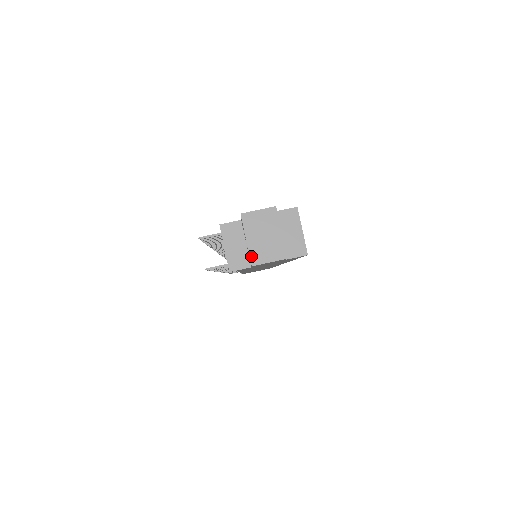
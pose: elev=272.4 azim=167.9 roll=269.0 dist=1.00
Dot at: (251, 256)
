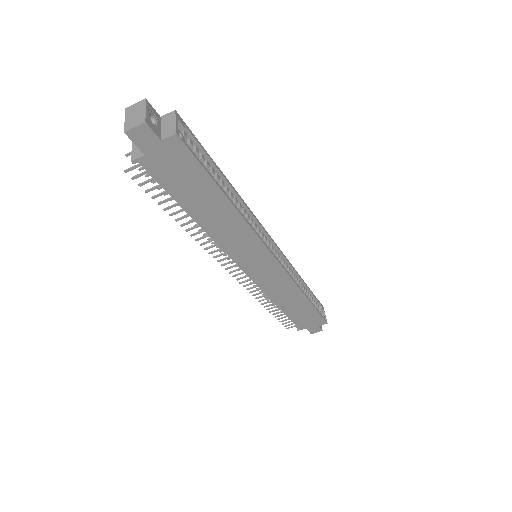
Dot at: (125, 127)
